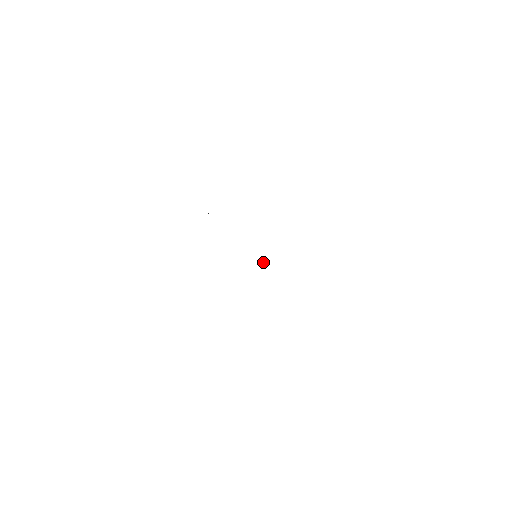
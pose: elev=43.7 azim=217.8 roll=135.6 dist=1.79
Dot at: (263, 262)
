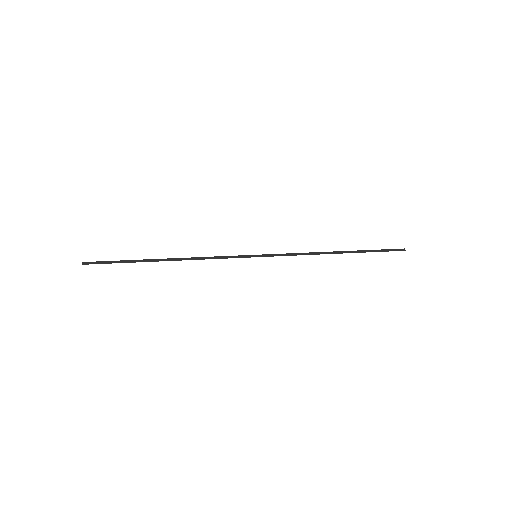
Dot at: (270, 256)
